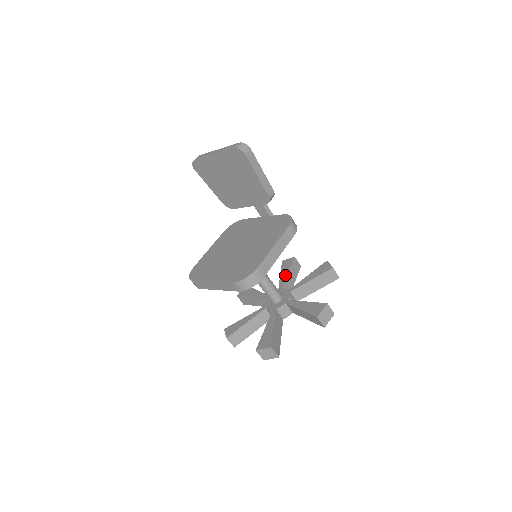
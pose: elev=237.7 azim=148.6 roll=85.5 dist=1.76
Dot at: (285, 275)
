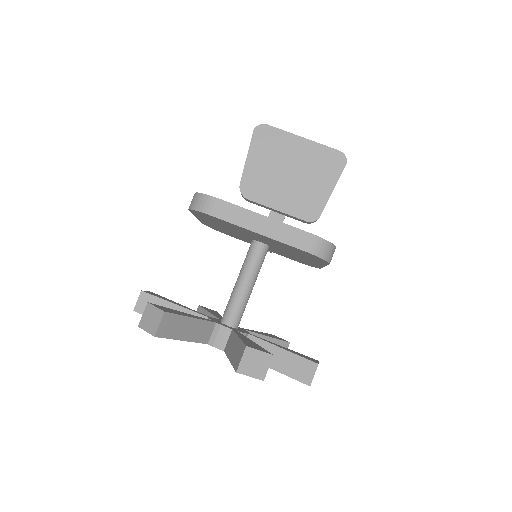
Dot at: occluded
